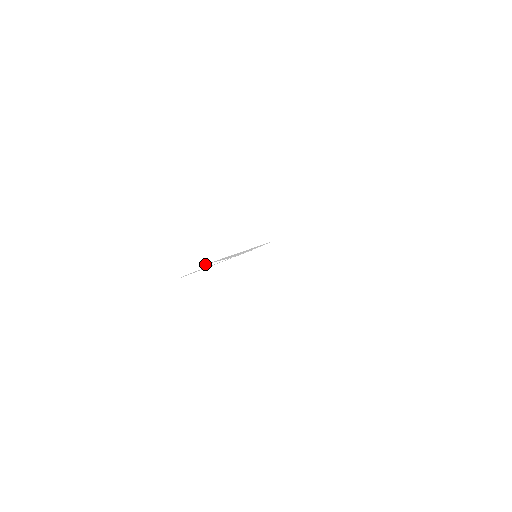
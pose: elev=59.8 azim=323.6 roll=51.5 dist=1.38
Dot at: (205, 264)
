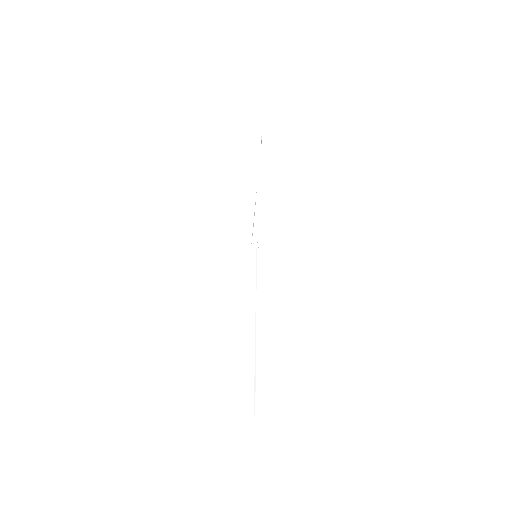
Dot at: (255, 359)
